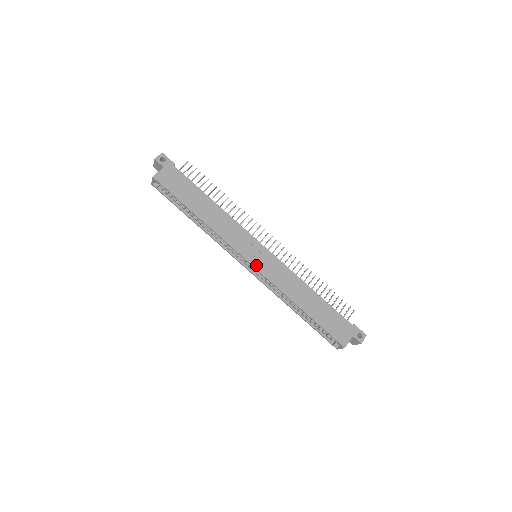
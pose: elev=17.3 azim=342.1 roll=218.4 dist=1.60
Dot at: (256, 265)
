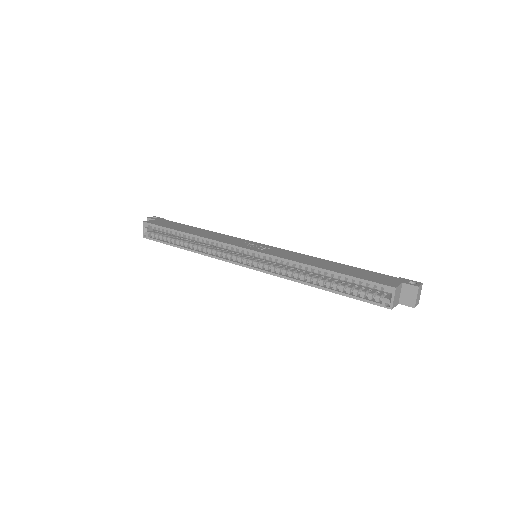
Dot at: (255, 250)
